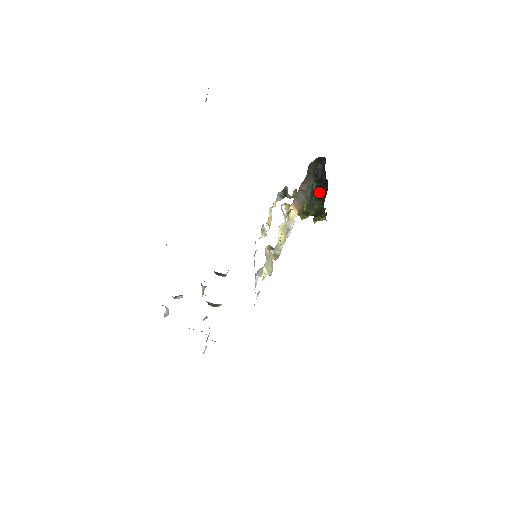
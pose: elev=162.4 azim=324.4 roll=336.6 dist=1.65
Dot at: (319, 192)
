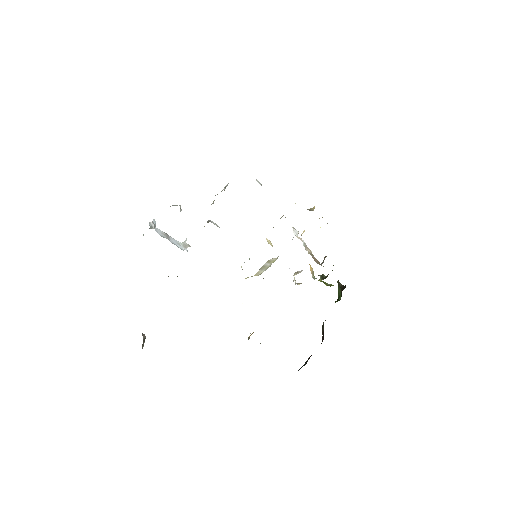
Dot at: occluded
